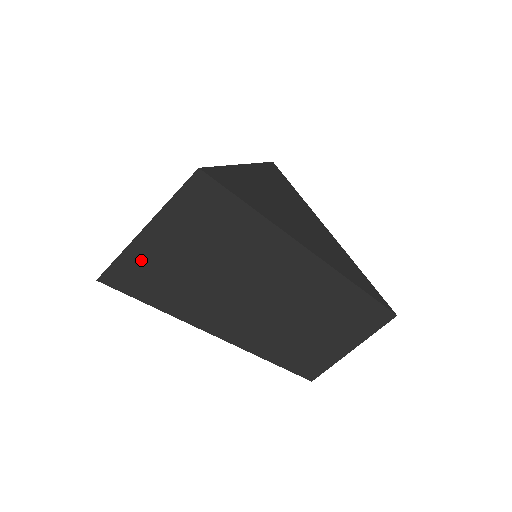
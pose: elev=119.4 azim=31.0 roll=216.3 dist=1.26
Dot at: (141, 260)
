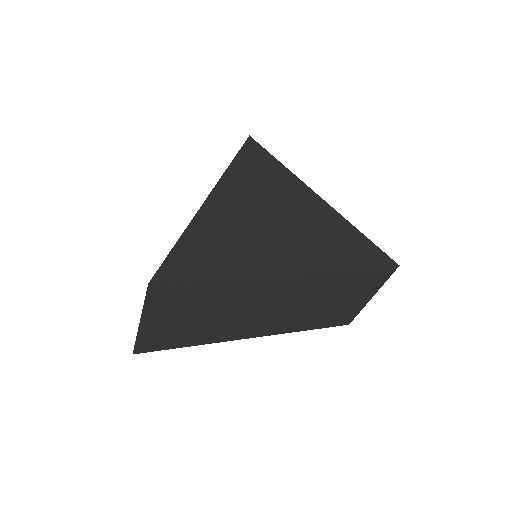
Dot at: (153, 335)
